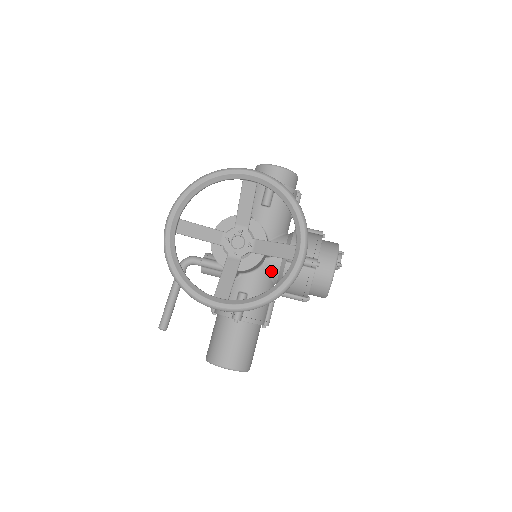
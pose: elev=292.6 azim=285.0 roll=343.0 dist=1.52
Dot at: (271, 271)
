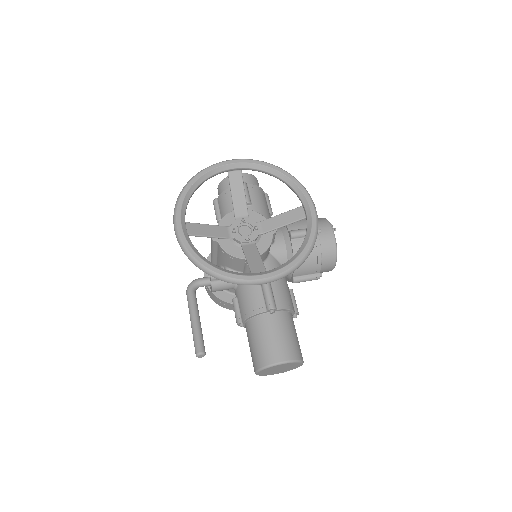
Dot at: (279, 257)
